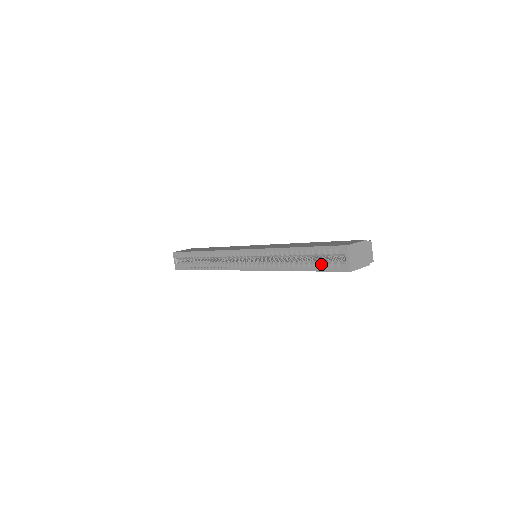
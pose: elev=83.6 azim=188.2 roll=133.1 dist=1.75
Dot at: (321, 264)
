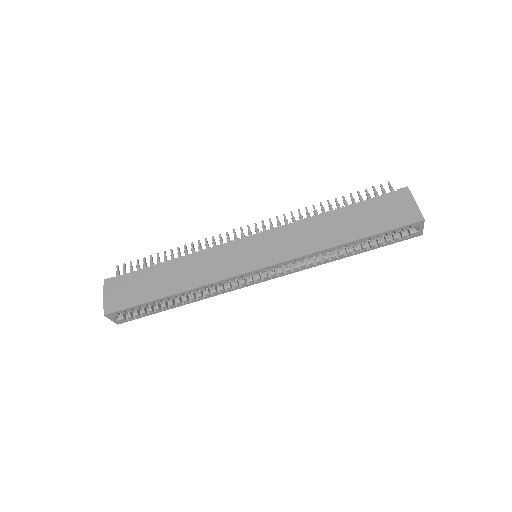
Dot at: (382, 240)
